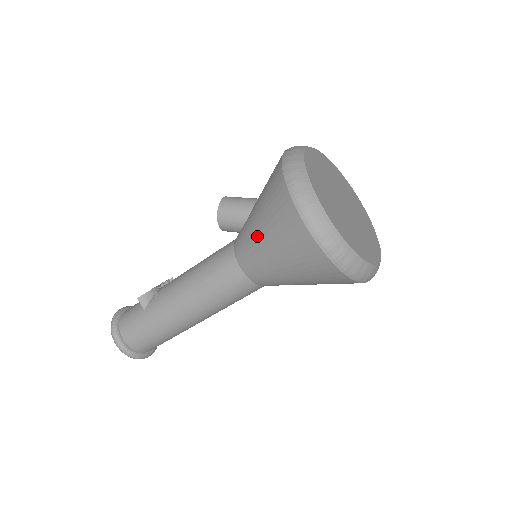
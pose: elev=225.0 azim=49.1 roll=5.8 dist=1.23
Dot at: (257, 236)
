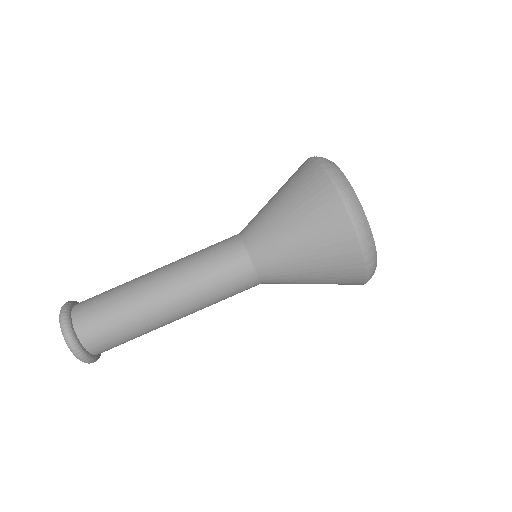
Dot at: occluded
